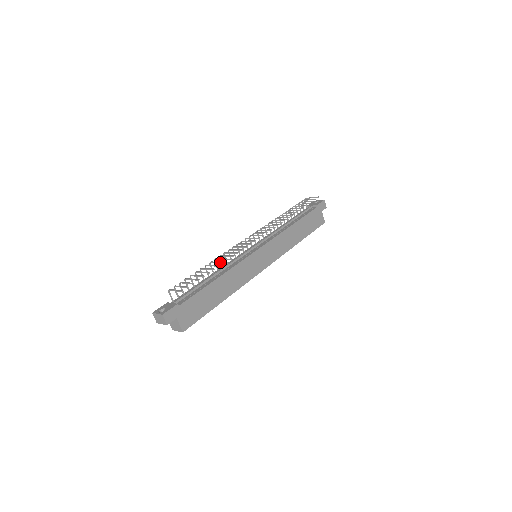
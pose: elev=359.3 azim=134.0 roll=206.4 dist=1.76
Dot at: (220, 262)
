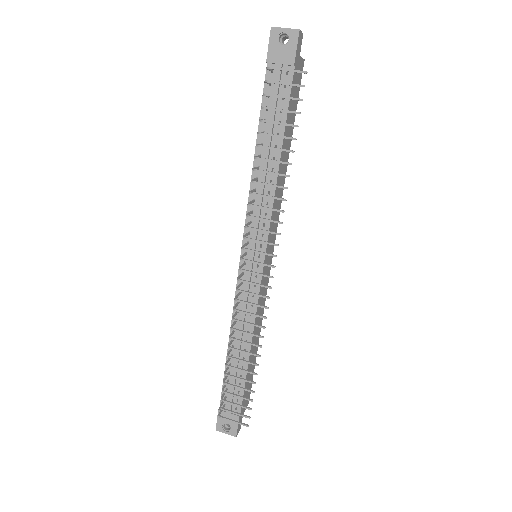
Dot at: occluded
